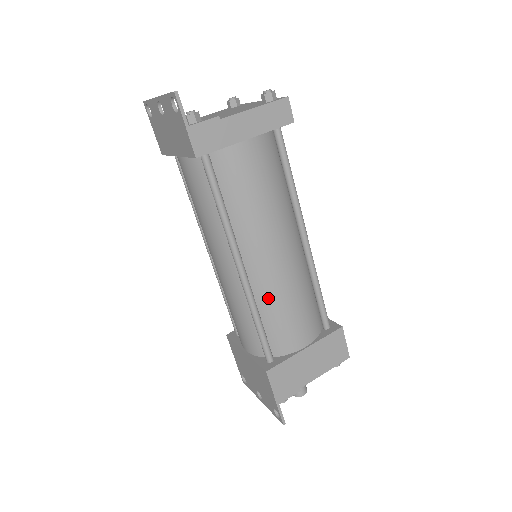
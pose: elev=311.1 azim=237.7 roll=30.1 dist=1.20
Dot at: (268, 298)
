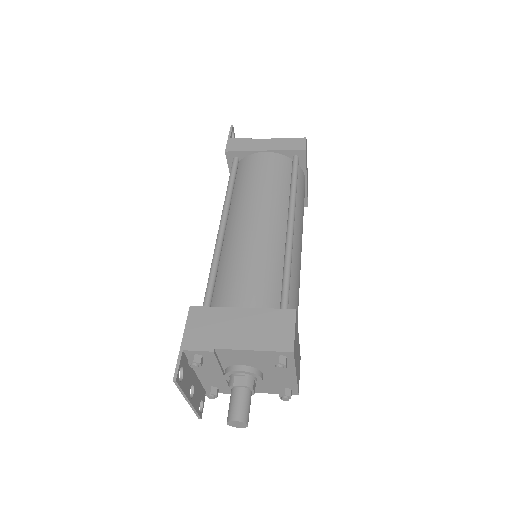
Dot at: (231, 252)
